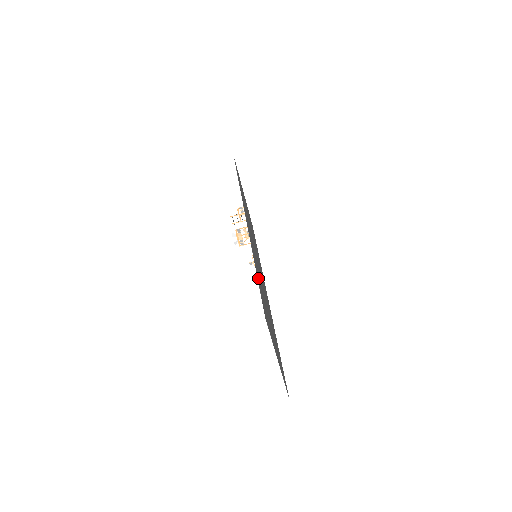
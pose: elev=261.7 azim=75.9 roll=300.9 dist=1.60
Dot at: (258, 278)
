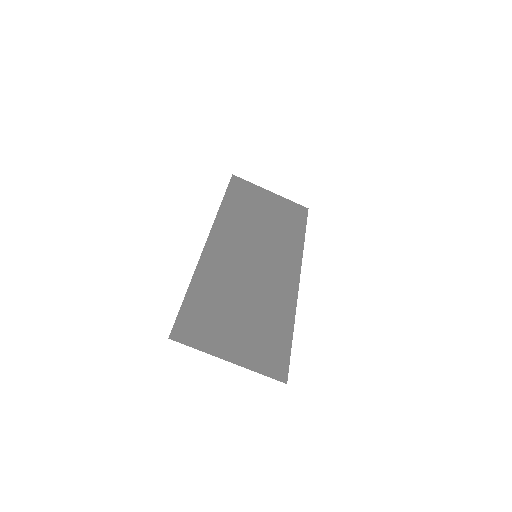
Dot at: (198, 296)
